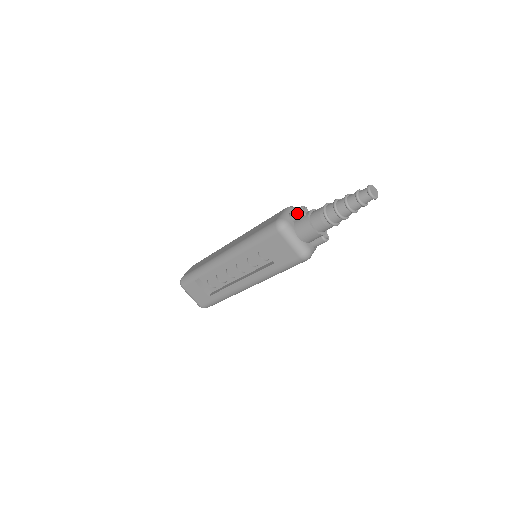
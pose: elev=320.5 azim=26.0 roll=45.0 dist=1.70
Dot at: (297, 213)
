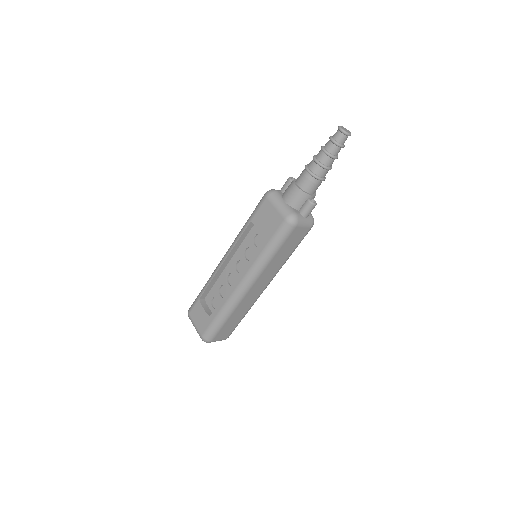
Dot at: (286, 182)
